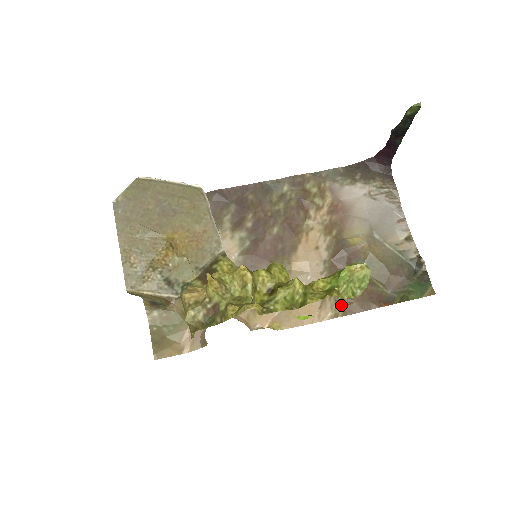
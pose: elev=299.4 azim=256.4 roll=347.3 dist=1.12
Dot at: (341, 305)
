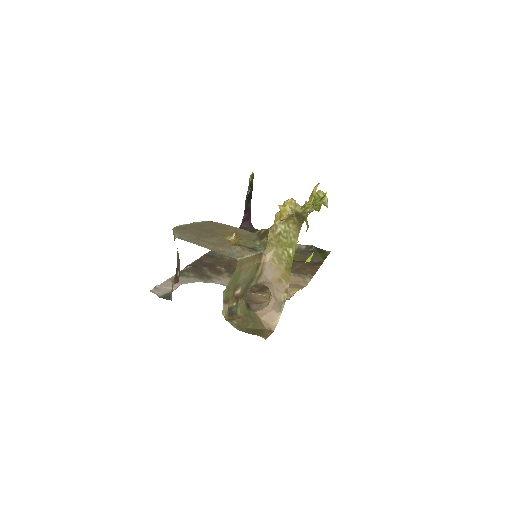
Dot at: (306, 274)
